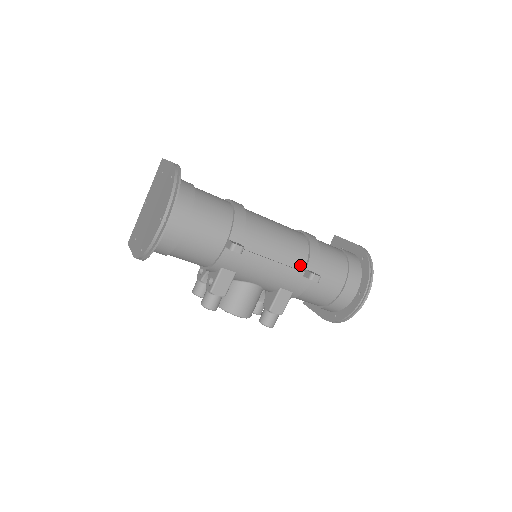
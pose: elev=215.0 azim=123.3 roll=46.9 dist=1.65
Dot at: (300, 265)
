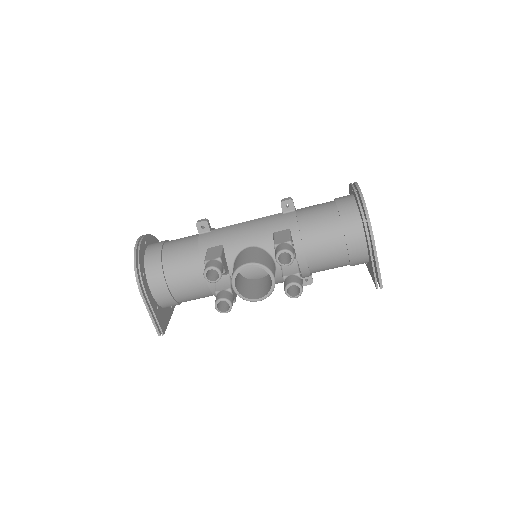
Dot at: occluded
